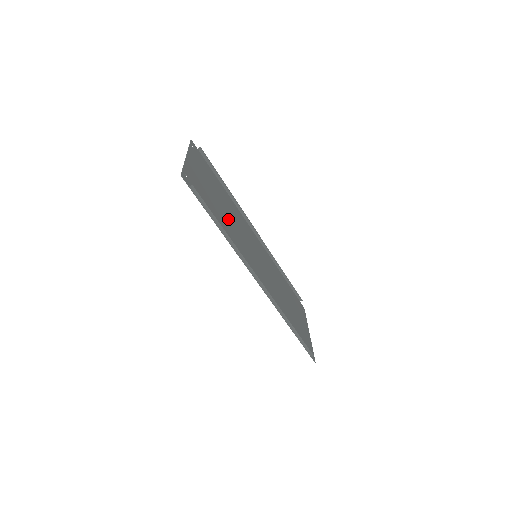
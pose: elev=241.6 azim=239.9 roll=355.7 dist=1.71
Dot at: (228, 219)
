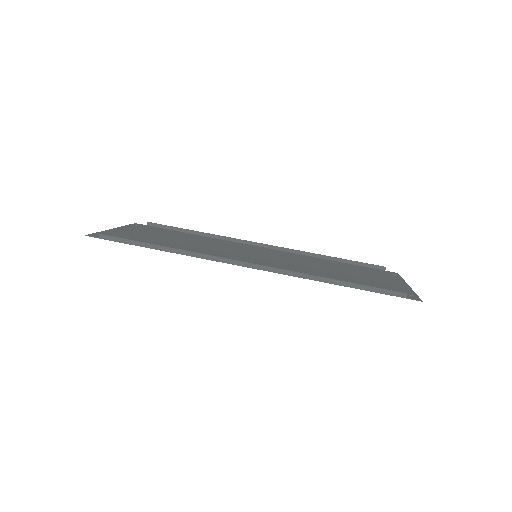
Dot at: (191, 245)
